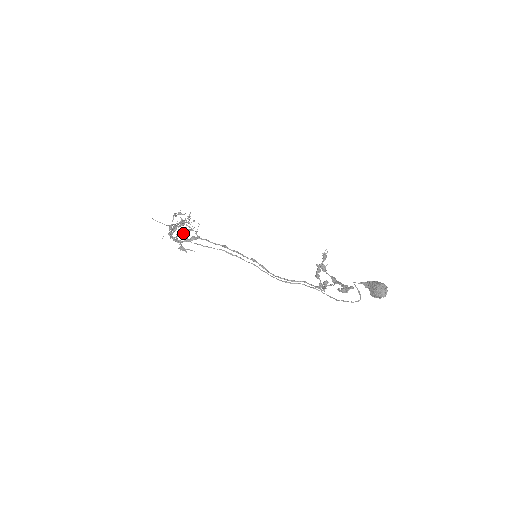
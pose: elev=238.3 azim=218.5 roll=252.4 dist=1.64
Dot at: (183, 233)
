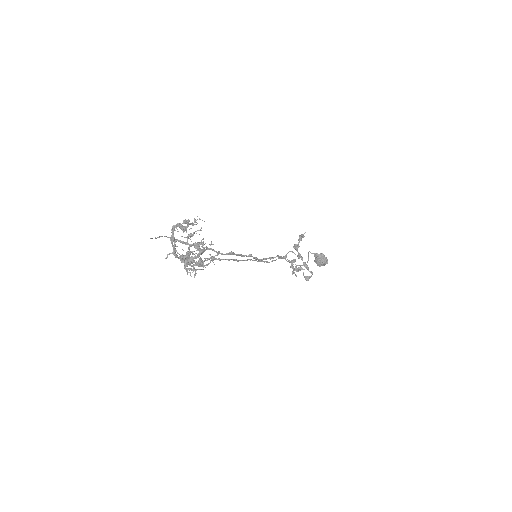
Dot at: occluded
